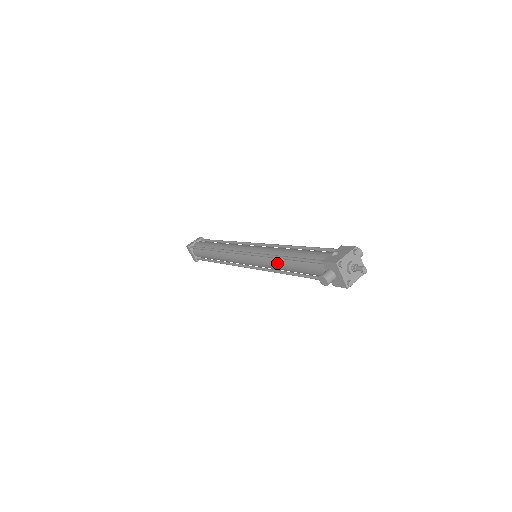
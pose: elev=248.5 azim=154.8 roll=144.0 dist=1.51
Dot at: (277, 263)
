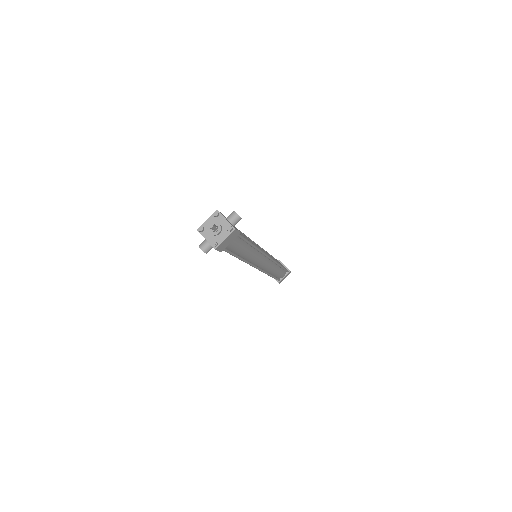
Dot at: occluded
